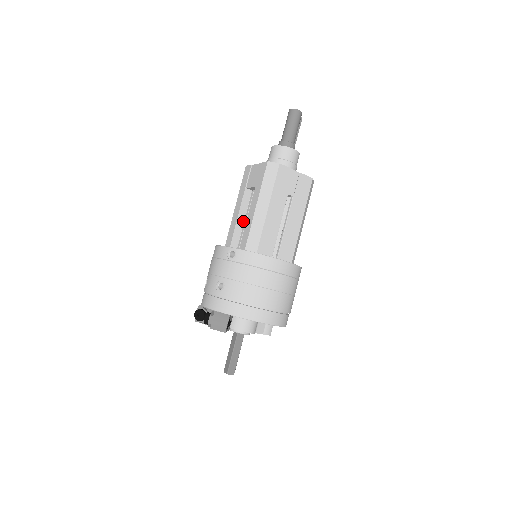
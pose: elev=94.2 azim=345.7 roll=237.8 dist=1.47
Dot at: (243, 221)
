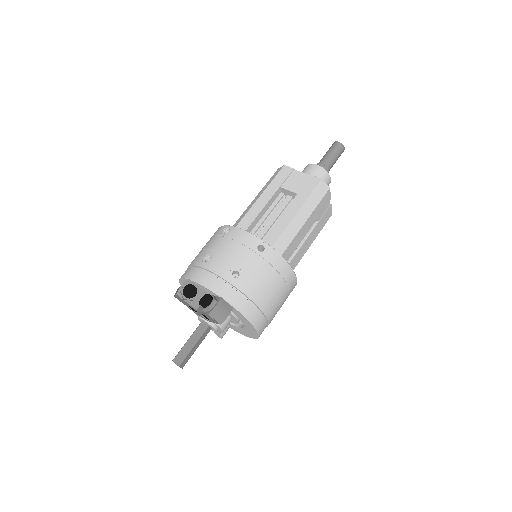
Dot at: (262, 216)
